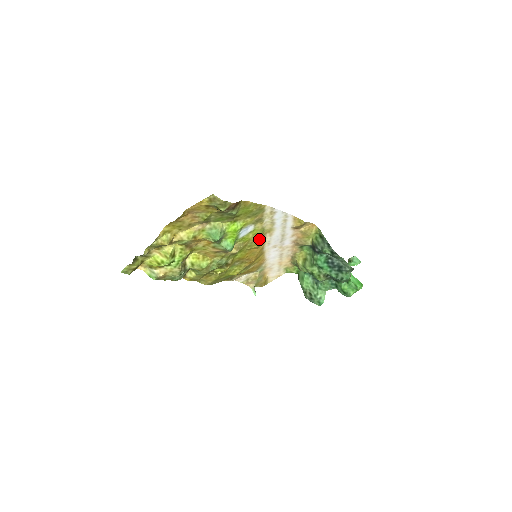
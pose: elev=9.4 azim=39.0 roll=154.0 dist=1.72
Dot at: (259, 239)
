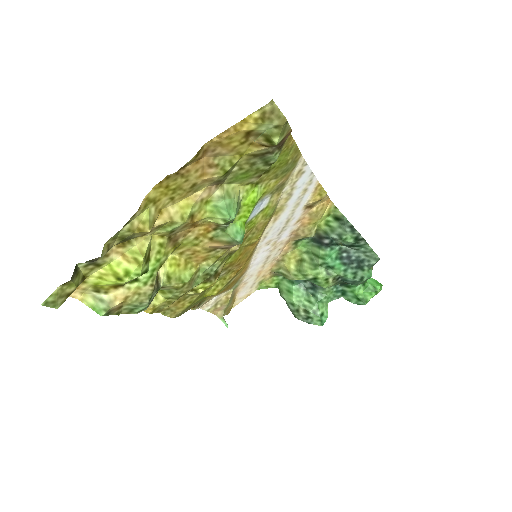
Dot at: (264, 226)
